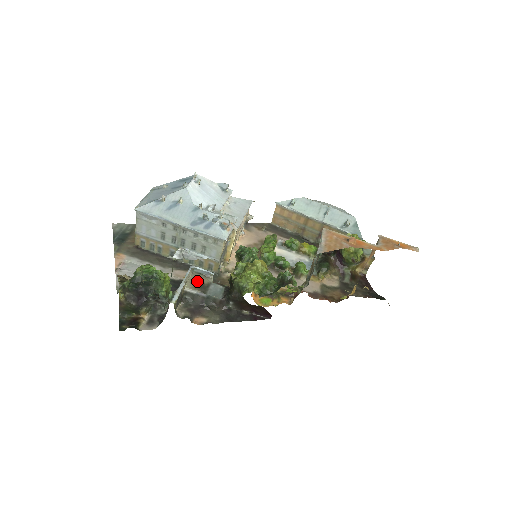
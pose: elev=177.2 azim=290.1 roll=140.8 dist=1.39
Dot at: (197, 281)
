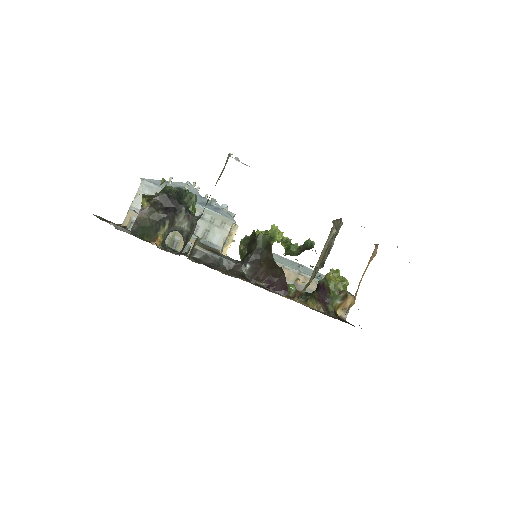
Dot at: (206, 247)
